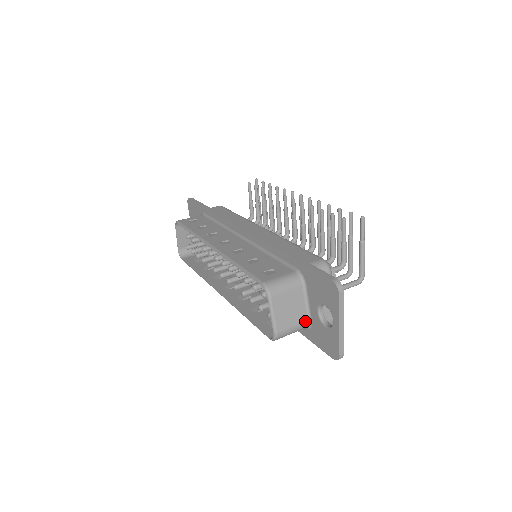
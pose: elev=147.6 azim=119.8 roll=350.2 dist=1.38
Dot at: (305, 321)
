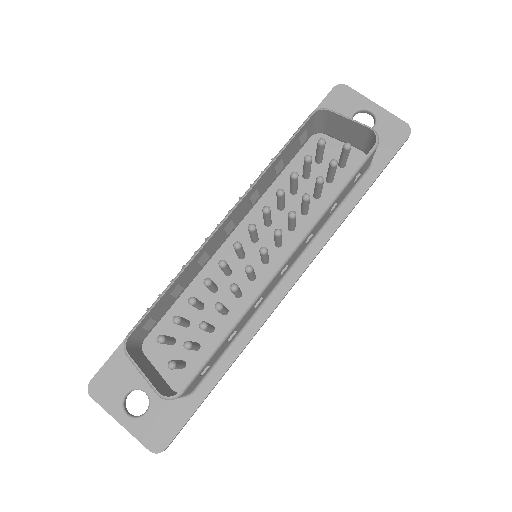
Dot at: (363, 146)
